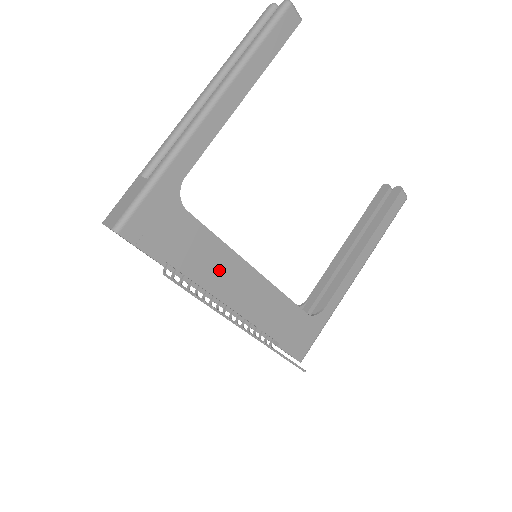
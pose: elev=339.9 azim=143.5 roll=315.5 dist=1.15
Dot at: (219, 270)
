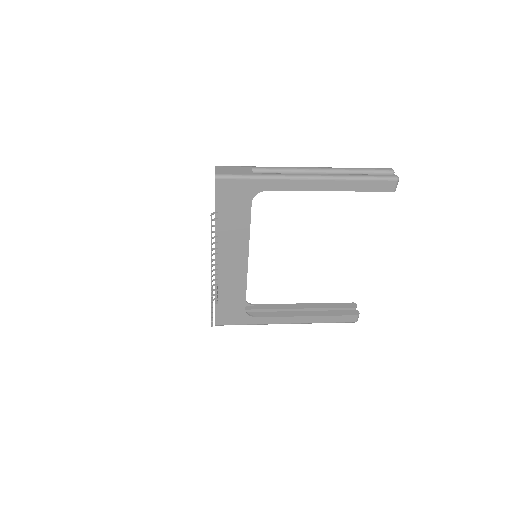
Dot at: (234, 241)
